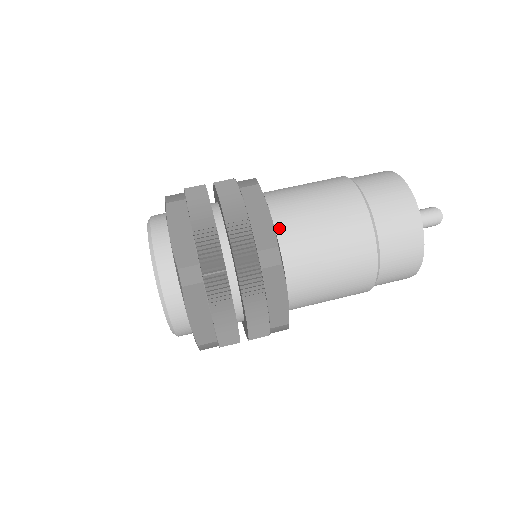
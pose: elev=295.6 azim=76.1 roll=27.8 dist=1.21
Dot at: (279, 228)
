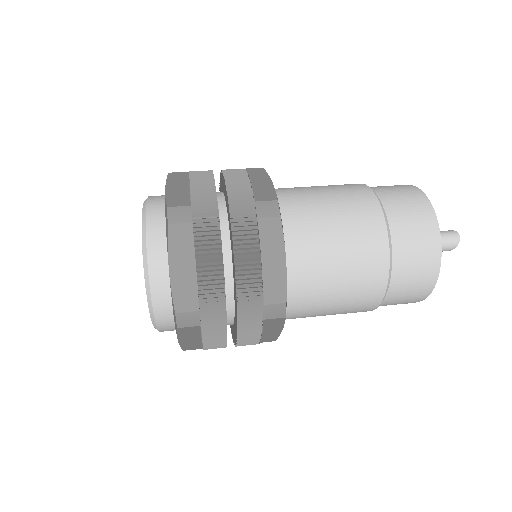
Dot at: (281, 200)
